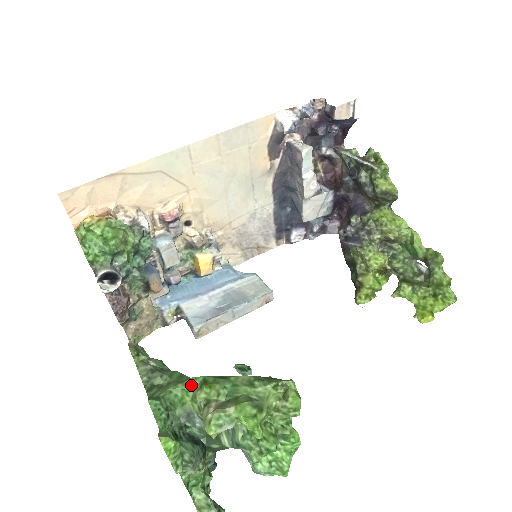
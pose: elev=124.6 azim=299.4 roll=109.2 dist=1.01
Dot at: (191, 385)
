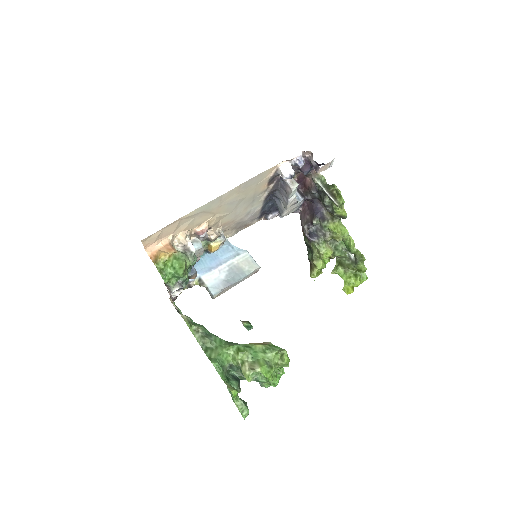
Dot at: (231, 351)
